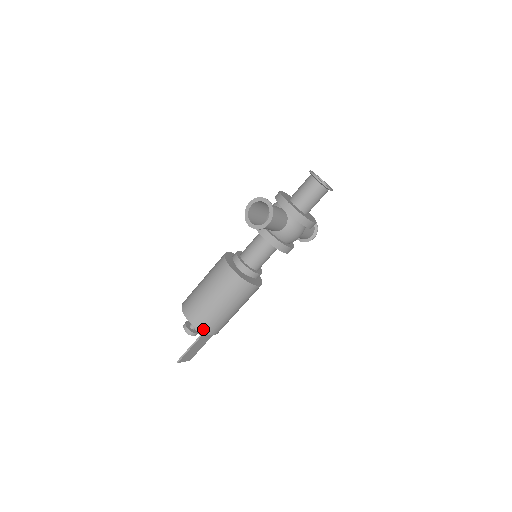
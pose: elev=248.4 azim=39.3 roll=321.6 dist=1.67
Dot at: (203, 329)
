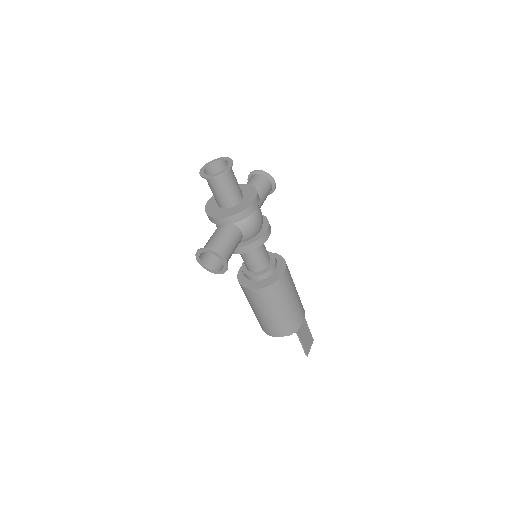
Dot at: (292, 331)
